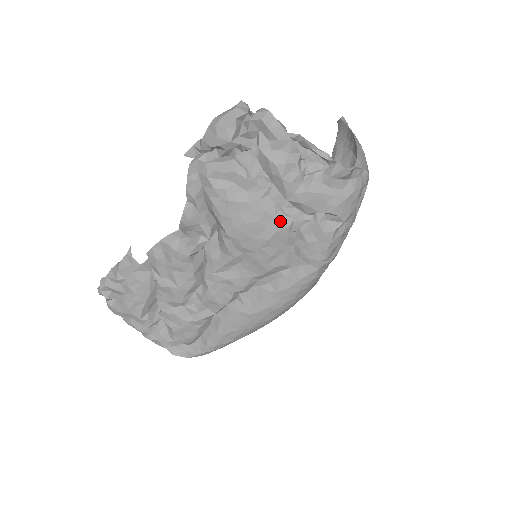
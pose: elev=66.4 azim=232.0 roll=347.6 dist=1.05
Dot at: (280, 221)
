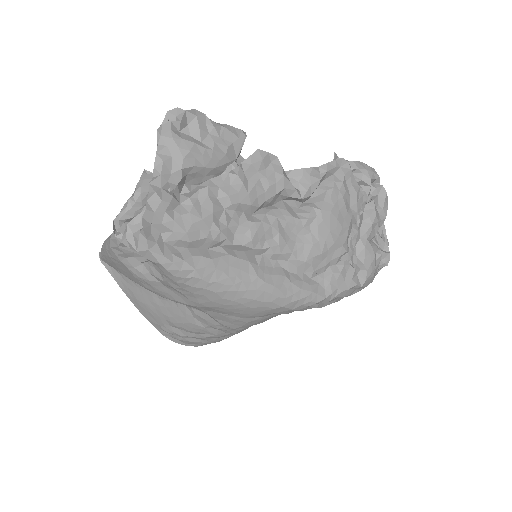
Dot at: (346, 243)
